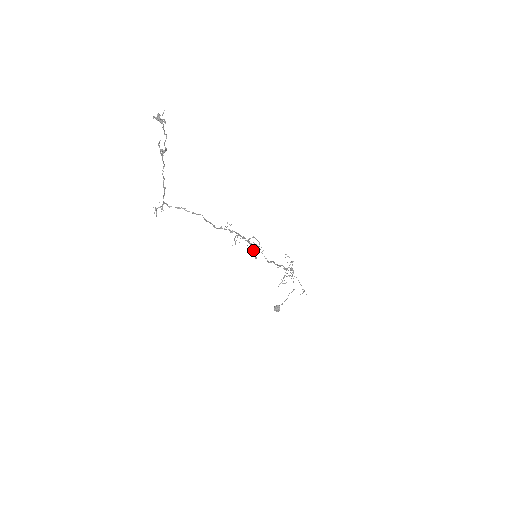
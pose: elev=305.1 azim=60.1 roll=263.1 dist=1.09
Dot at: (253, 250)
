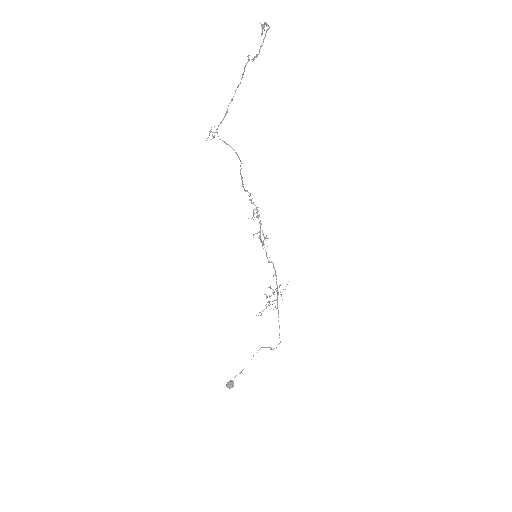
Dot at: (260, 239)
